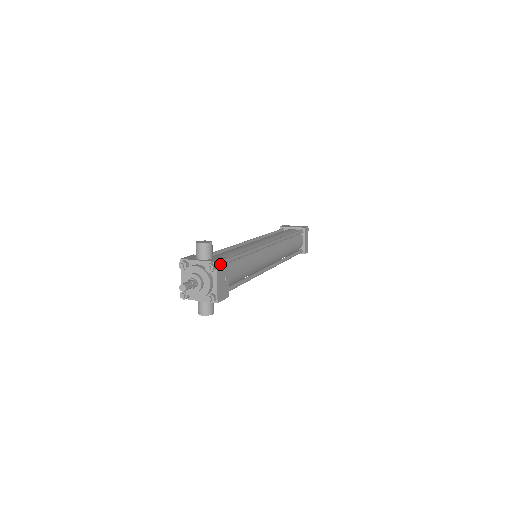
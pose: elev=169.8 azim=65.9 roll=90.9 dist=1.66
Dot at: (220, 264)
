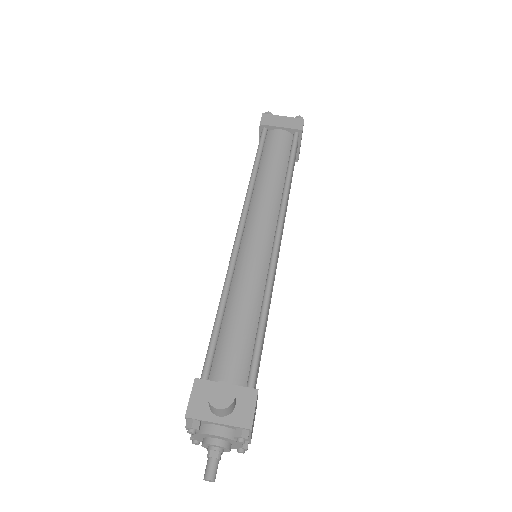
Dot at: (253, 418)
